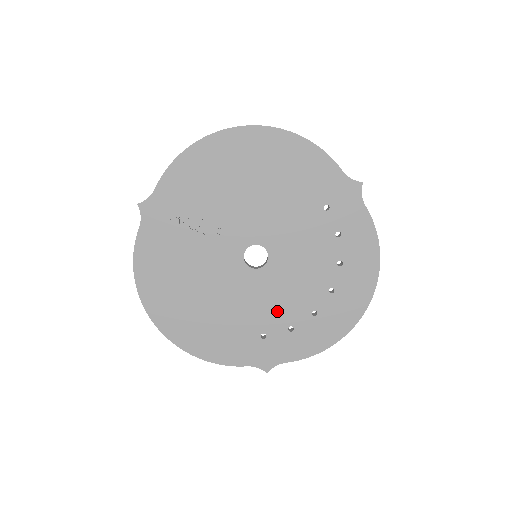
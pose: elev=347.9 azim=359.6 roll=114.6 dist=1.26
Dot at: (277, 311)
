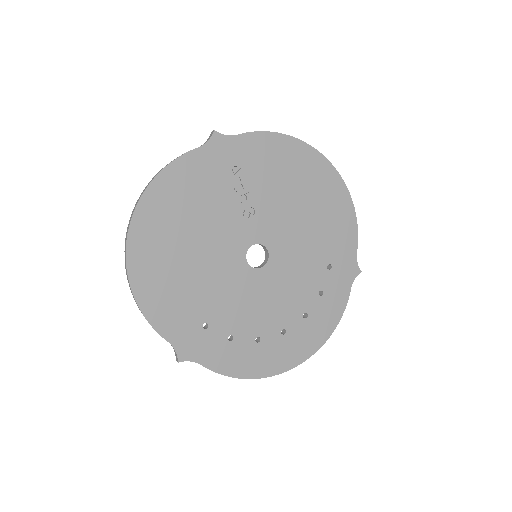
Dot at: (234, 313)
